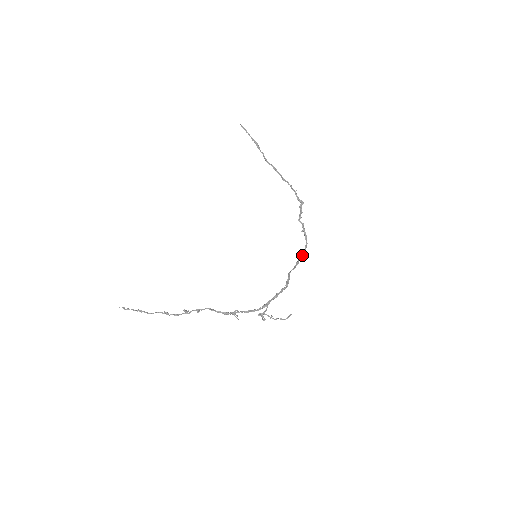
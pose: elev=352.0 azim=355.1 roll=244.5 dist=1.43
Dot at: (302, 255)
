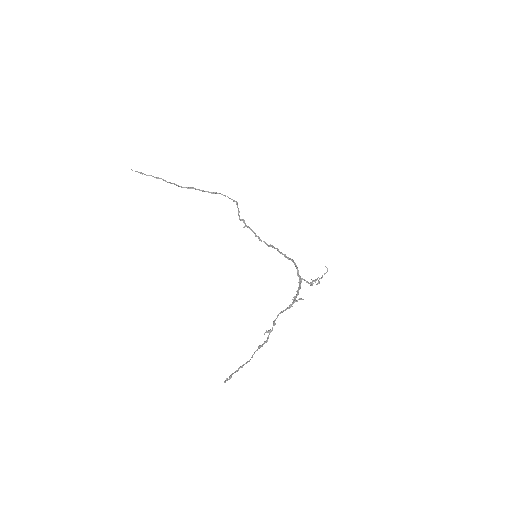
Dot at: (264, 241)
